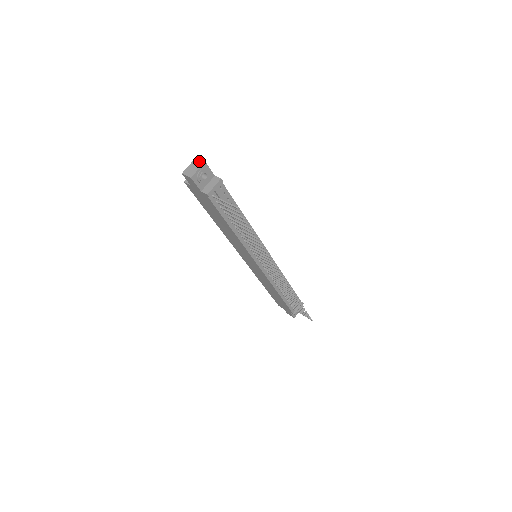
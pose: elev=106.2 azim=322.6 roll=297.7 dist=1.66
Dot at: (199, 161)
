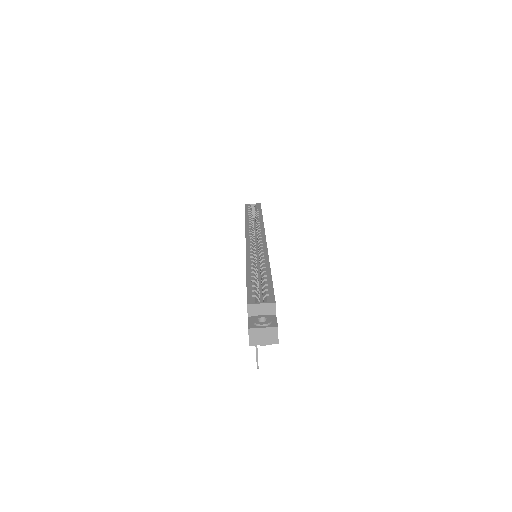
Dot at: (275, 336)
